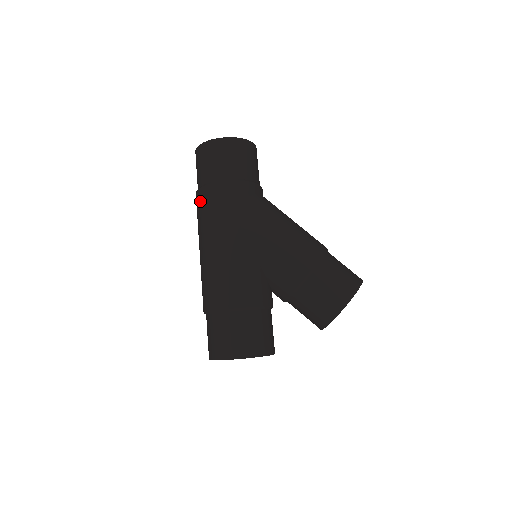
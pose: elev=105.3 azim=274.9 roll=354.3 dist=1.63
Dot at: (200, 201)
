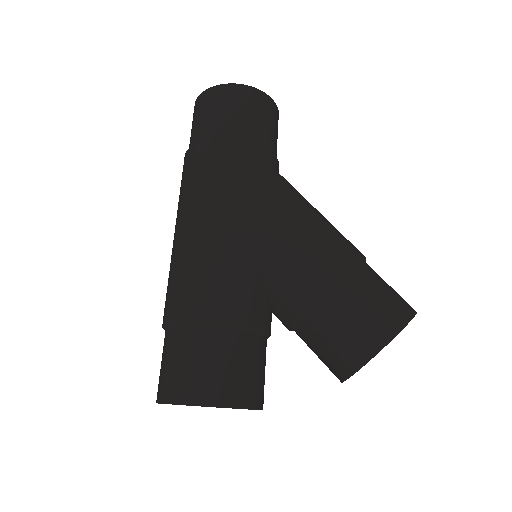
Dot at: (186, 165)
